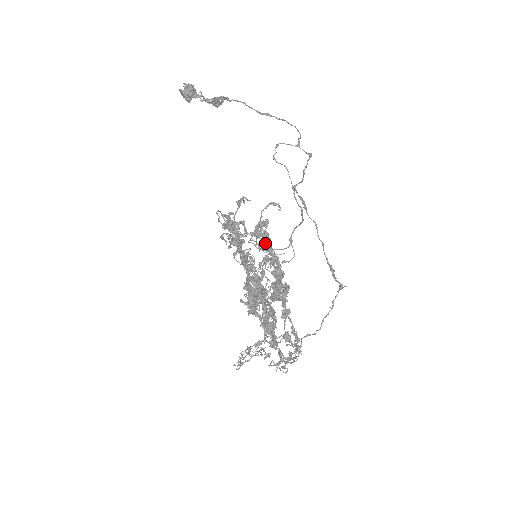
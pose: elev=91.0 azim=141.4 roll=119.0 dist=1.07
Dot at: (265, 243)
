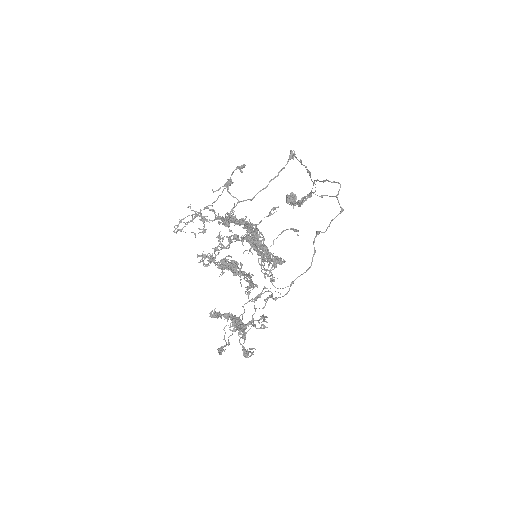
Dot at: (271, 270)
